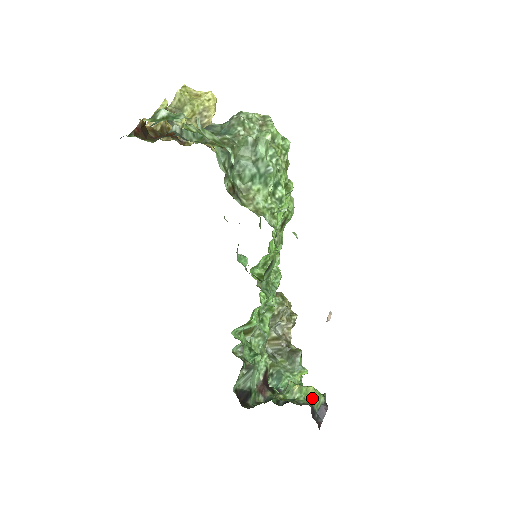
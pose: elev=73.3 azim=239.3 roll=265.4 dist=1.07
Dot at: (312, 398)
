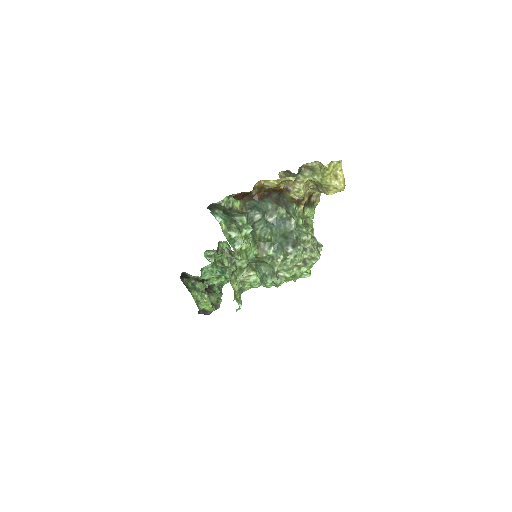
Dot at: (207, 308)
